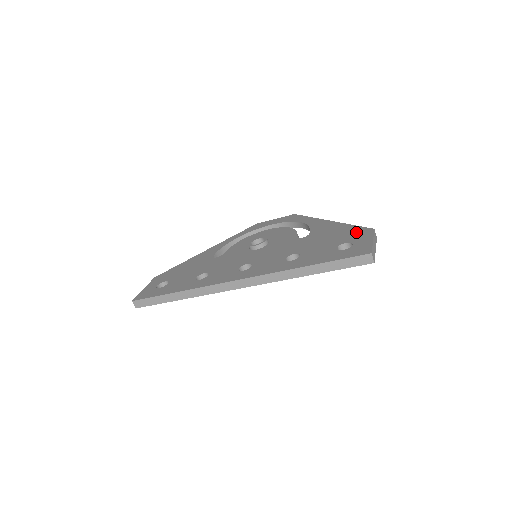
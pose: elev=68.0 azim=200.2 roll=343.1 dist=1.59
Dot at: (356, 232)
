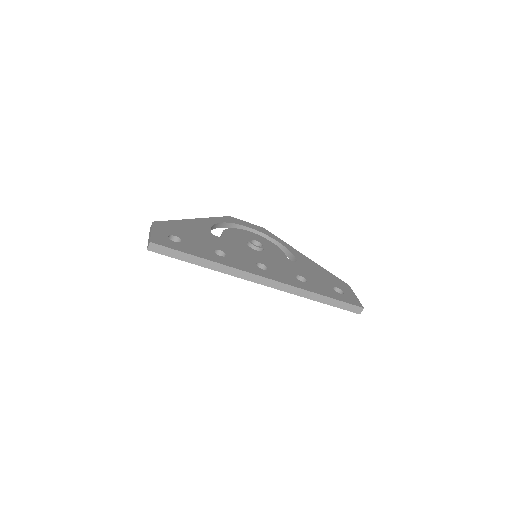
Dot at: (338, 281)
